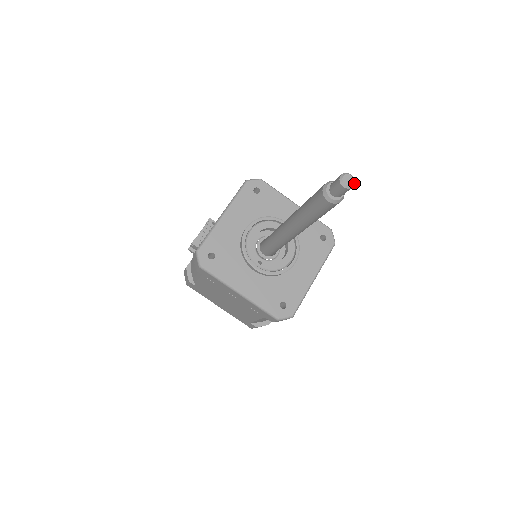
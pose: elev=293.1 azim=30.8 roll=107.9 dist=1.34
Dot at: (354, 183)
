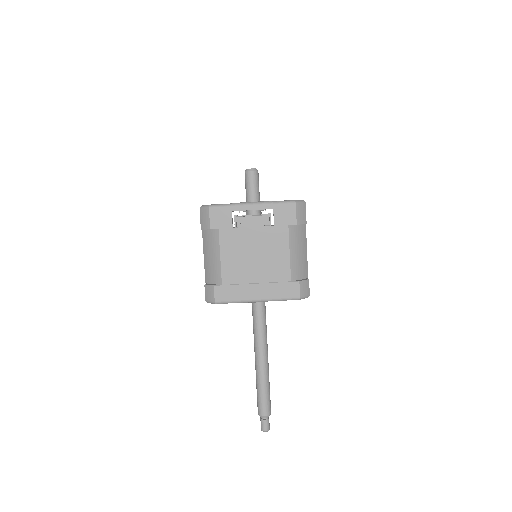
Dot at: occluded
